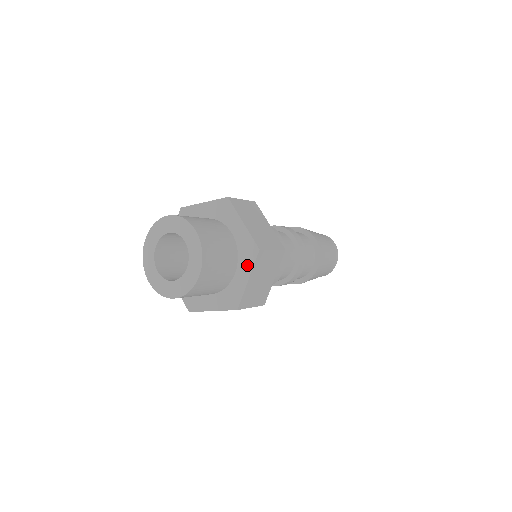
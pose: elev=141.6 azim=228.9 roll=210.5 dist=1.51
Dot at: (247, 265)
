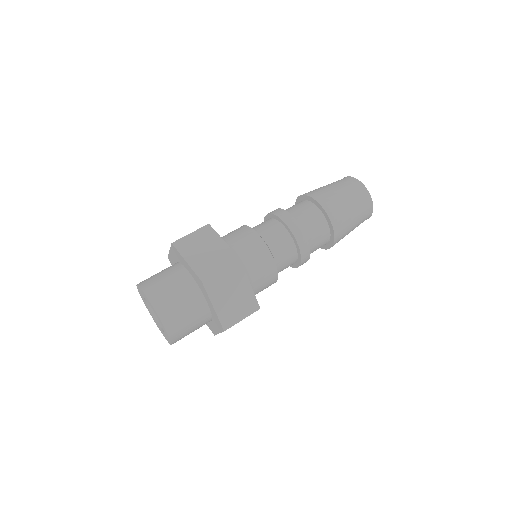
Dot at: (206, 295)
